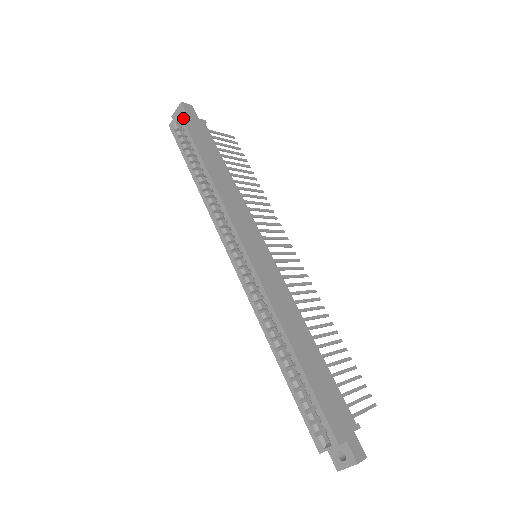
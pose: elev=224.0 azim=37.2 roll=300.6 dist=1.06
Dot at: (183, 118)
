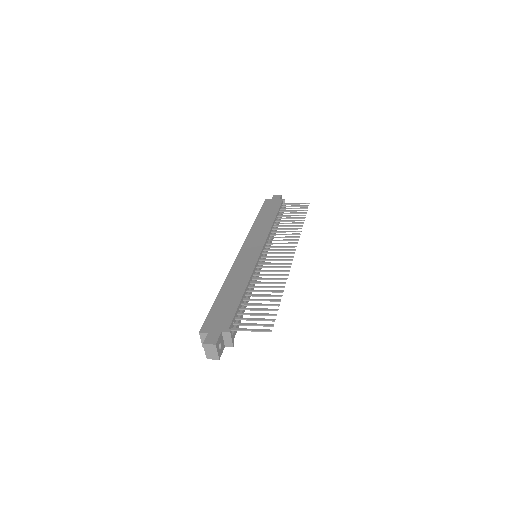
Dot at: (265, 201)
